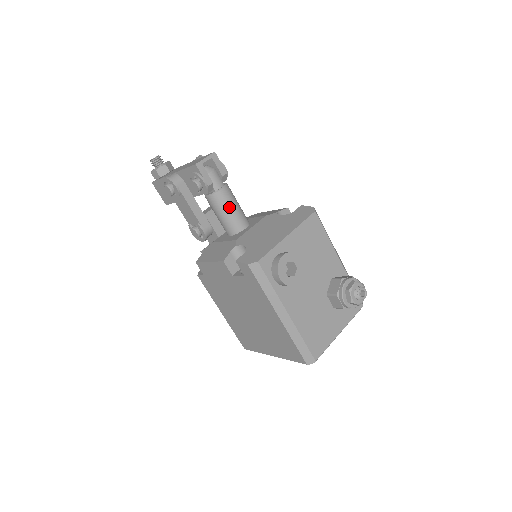
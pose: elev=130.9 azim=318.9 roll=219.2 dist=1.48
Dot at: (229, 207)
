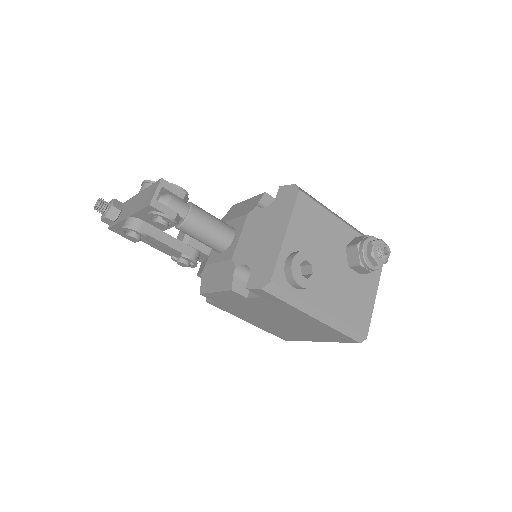
Dot at: (206, 227)
